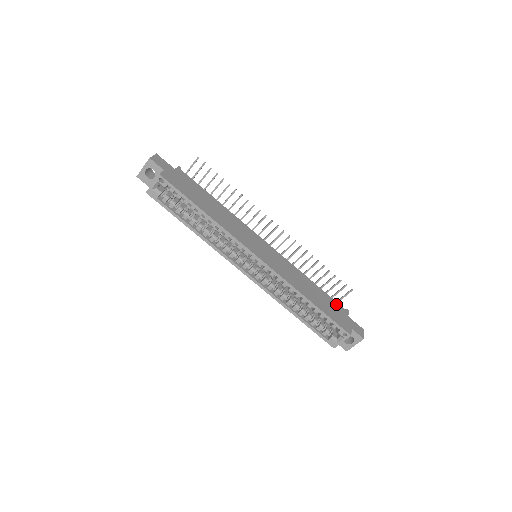
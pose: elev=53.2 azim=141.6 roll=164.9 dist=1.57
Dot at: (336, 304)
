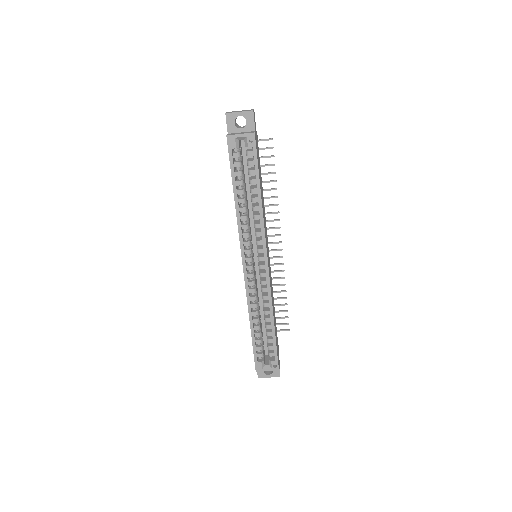
Dot at: occluded
